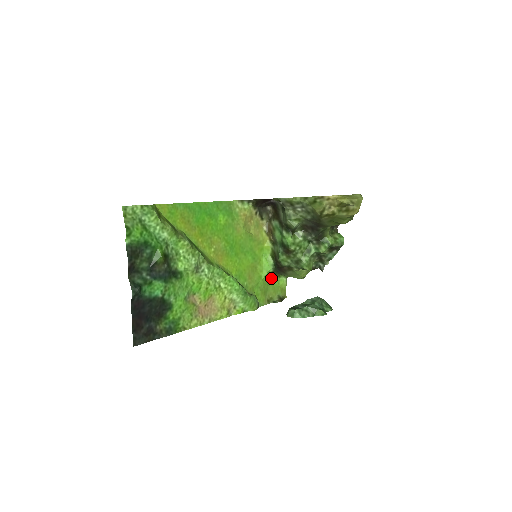
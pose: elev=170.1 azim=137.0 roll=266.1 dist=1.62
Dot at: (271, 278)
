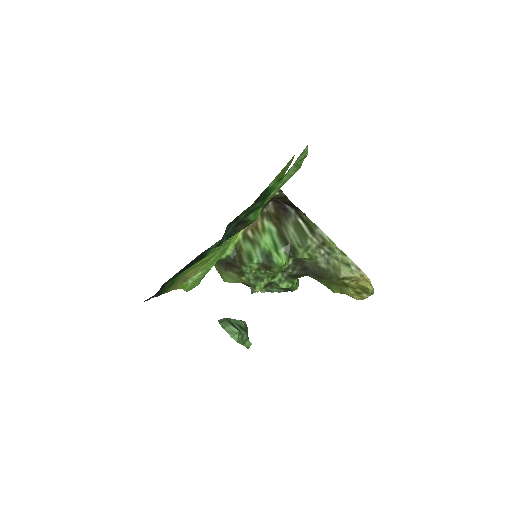
Dot at: occluded
